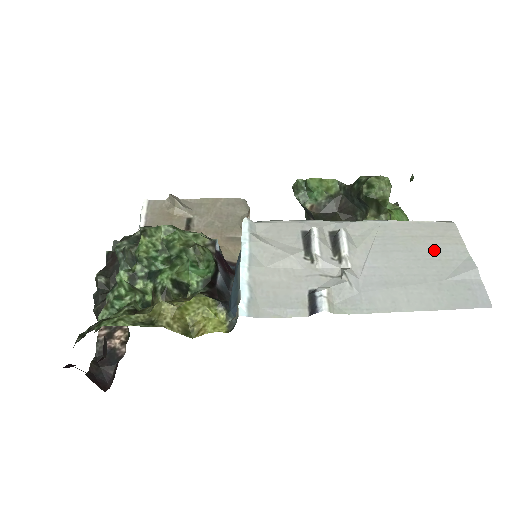
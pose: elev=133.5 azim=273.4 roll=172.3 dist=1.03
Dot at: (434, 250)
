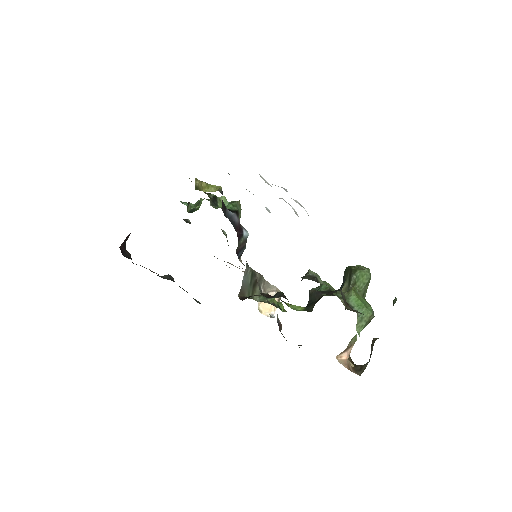
Dot at: occluded
